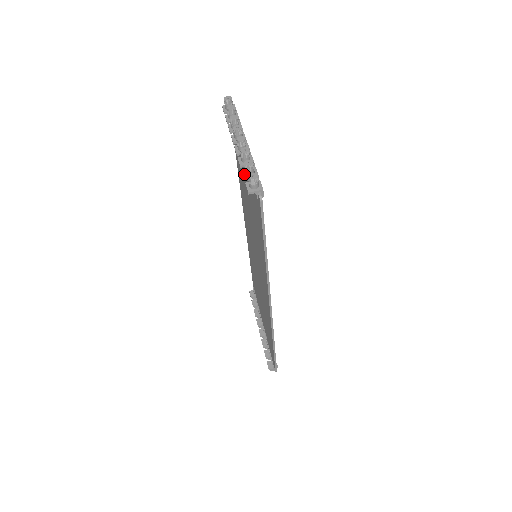
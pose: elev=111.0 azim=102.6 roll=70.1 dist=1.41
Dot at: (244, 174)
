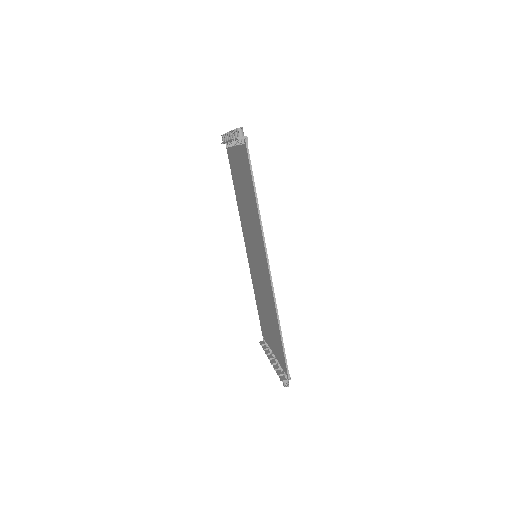
Dot at: (234, 138)
